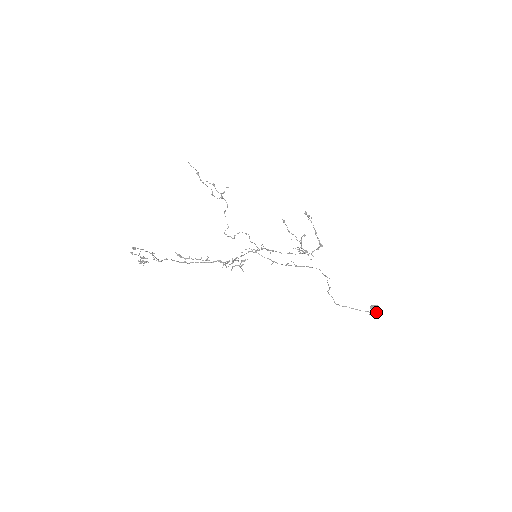
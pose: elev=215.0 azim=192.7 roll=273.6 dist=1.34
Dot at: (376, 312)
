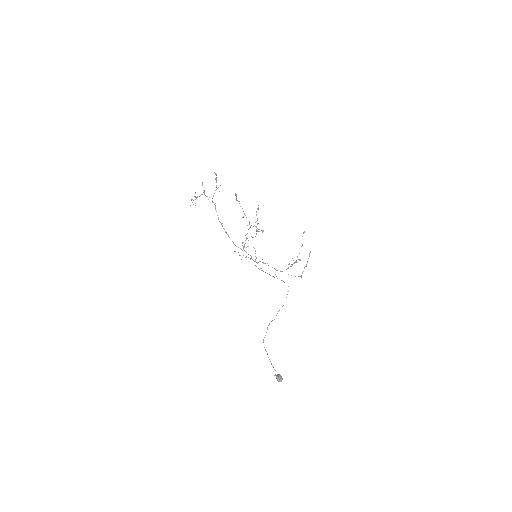
Dot at: (279, 380)
